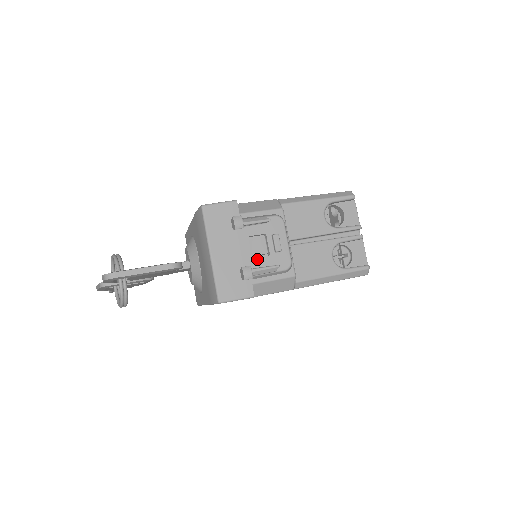
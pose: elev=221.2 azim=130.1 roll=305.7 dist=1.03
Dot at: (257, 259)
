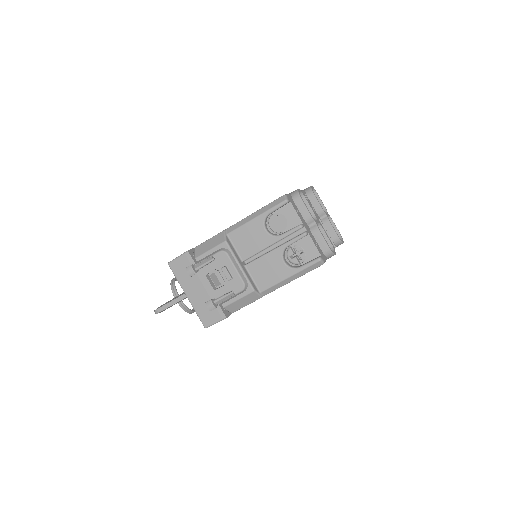
Dot at: (218, 290)
